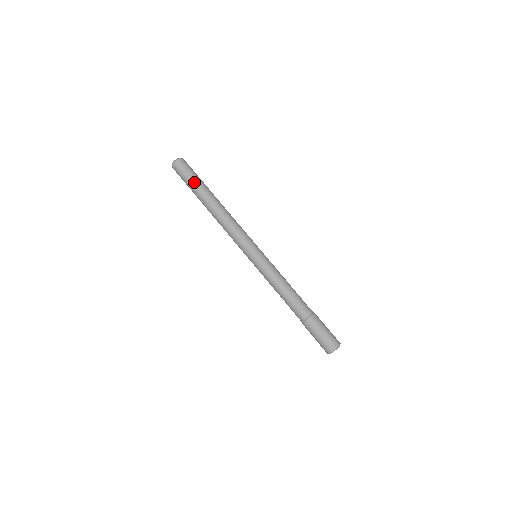
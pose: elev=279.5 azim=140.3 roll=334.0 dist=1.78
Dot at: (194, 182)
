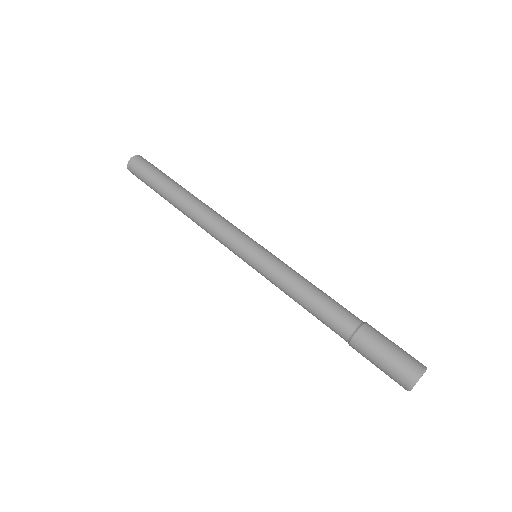
Dot at: (158, 175)
